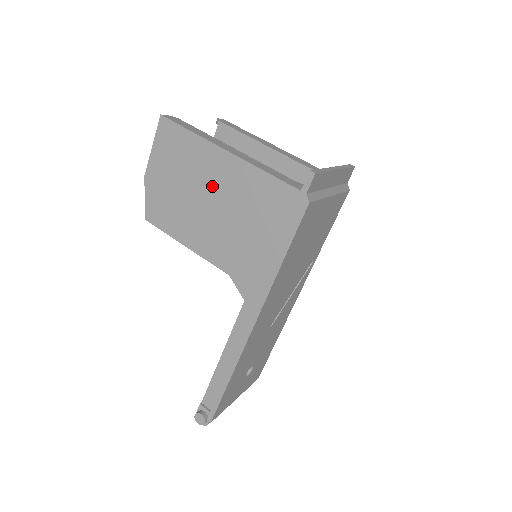
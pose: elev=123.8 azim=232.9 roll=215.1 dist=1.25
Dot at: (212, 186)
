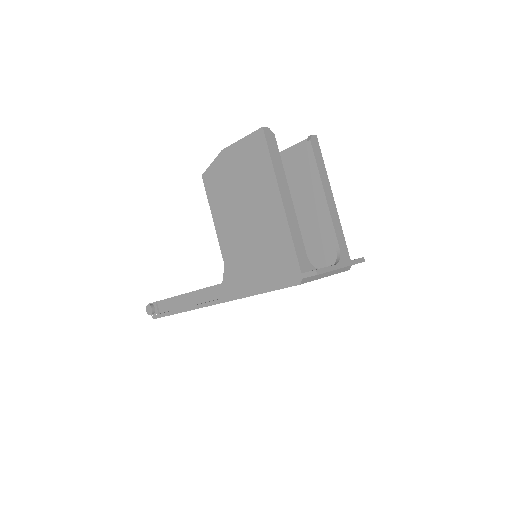
Dot at: (256, 208)
